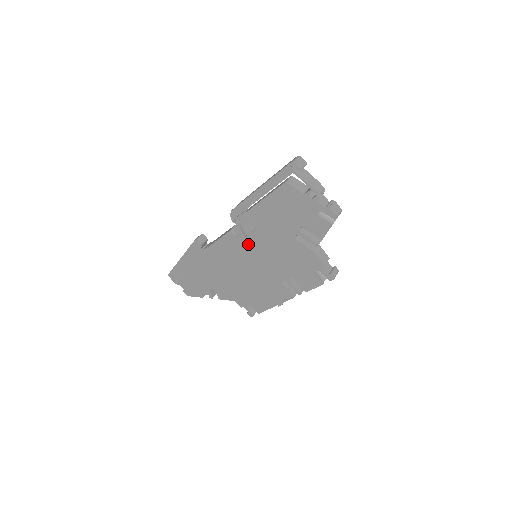
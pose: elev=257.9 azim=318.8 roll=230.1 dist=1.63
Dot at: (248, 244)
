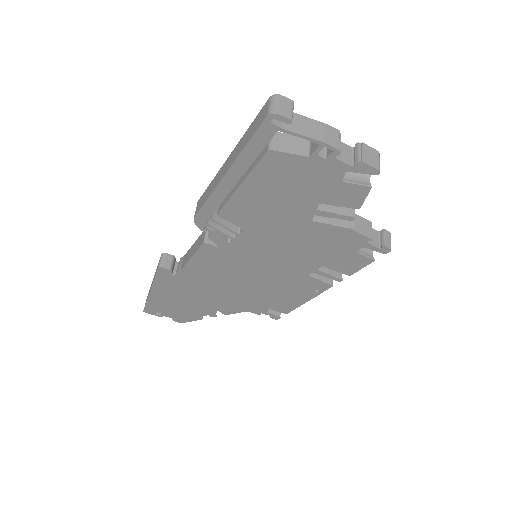
Dot at: (239, 249)
